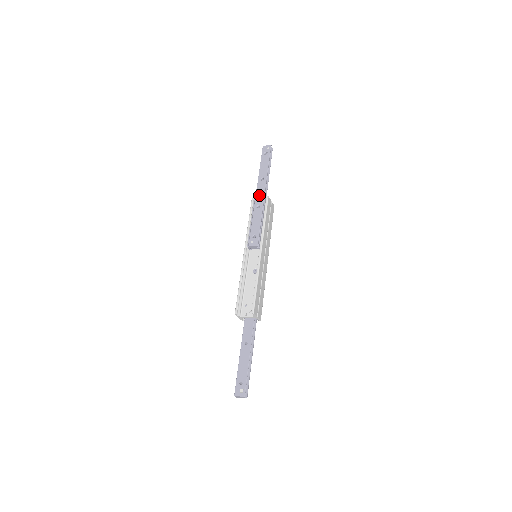
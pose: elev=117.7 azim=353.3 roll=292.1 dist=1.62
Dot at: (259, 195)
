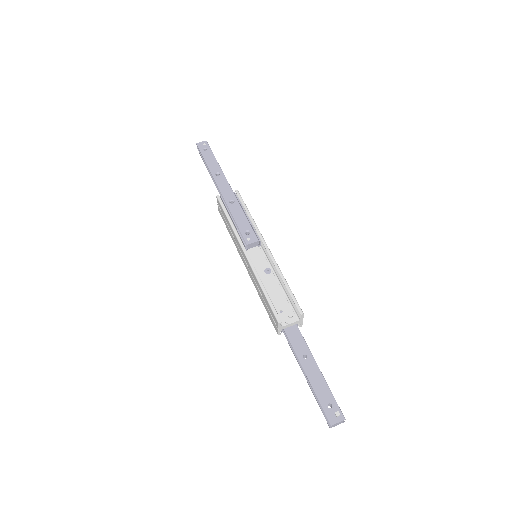
Dot at: (225, 190)
